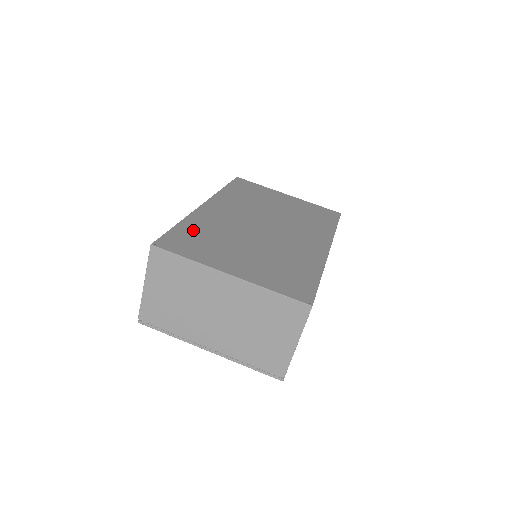
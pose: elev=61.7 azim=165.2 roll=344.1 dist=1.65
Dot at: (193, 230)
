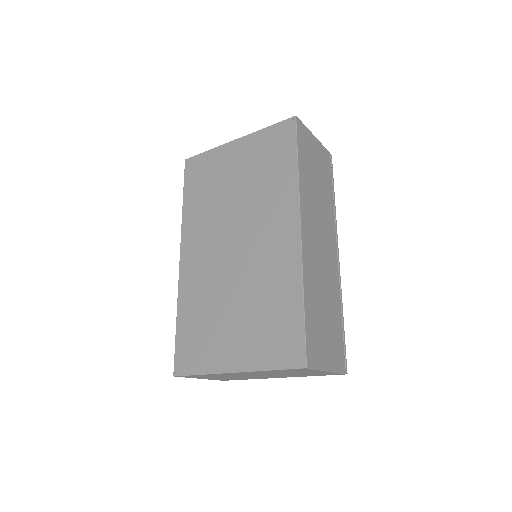
Dot at: (189, 321)
